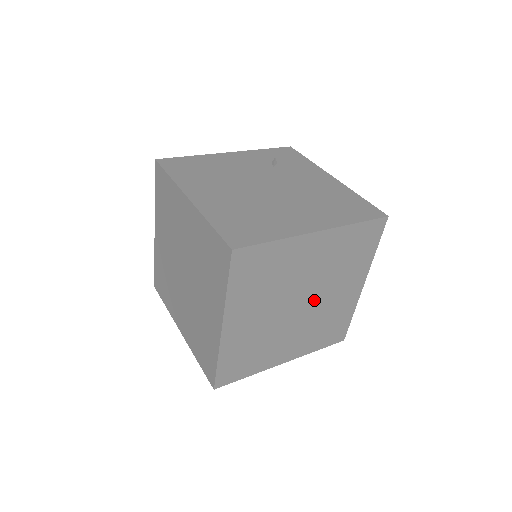
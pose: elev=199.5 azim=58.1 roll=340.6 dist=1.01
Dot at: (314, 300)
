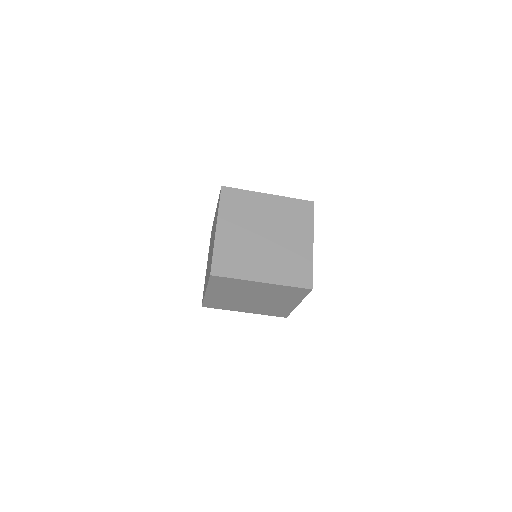
Dot at: (276, 238)
